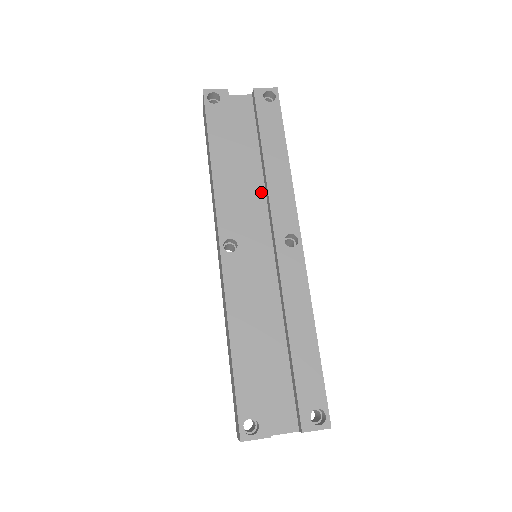
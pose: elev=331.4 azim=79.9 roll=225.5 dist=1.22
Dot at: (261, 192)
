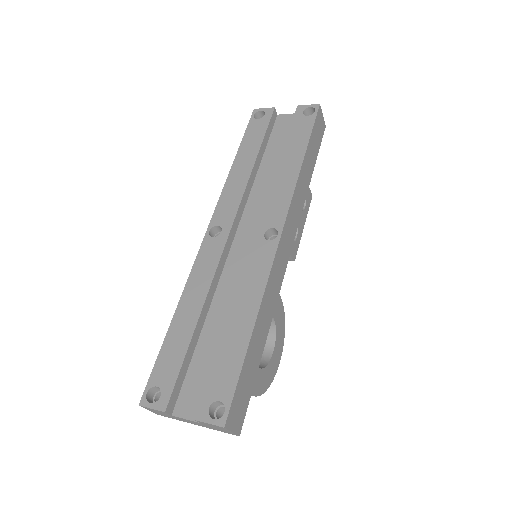
Dot at: occluded
